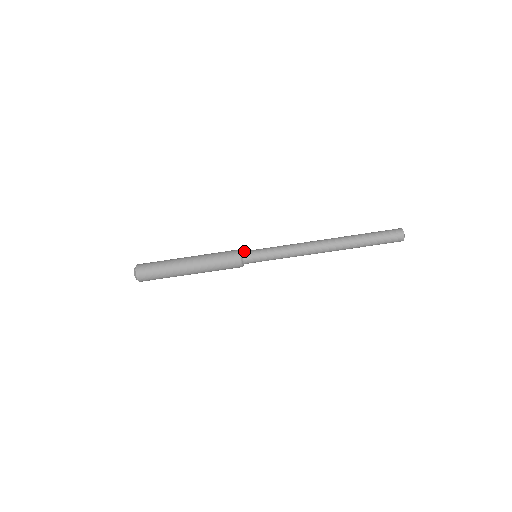
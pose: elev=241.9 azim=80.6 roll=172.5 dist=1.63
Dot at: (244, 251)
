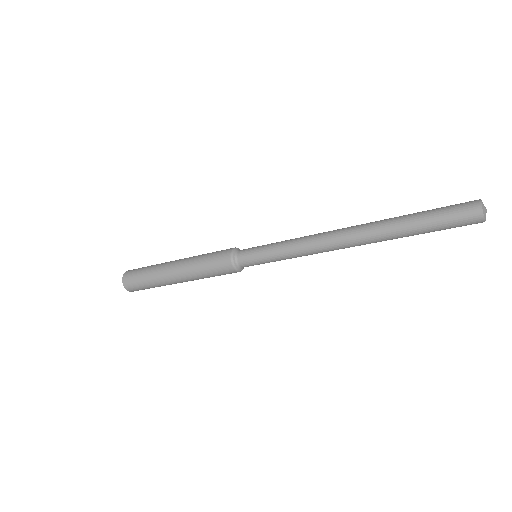
Dot at: (238, 252)
